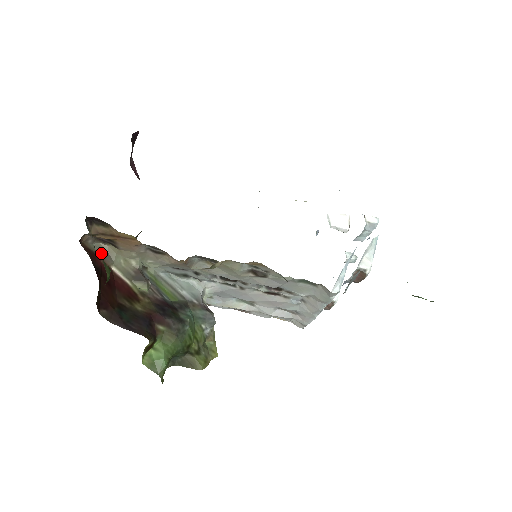
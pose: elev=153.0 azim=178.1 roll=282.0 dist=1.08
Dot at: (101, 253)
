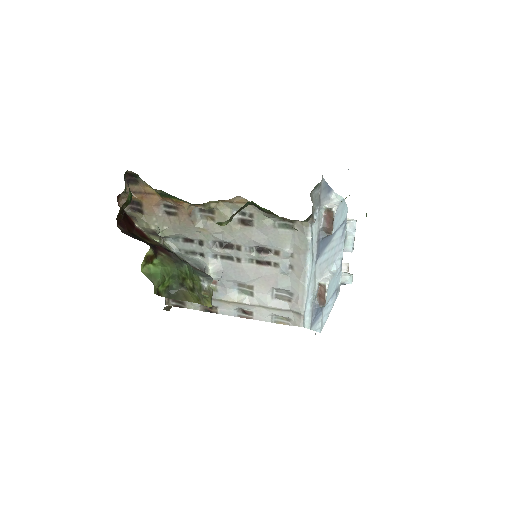
Dot at: (131, 216)
